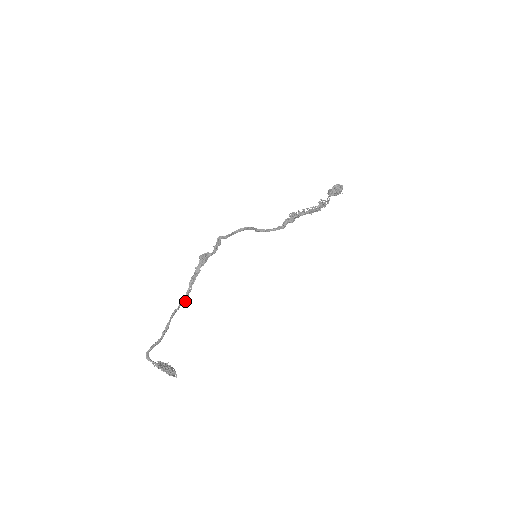
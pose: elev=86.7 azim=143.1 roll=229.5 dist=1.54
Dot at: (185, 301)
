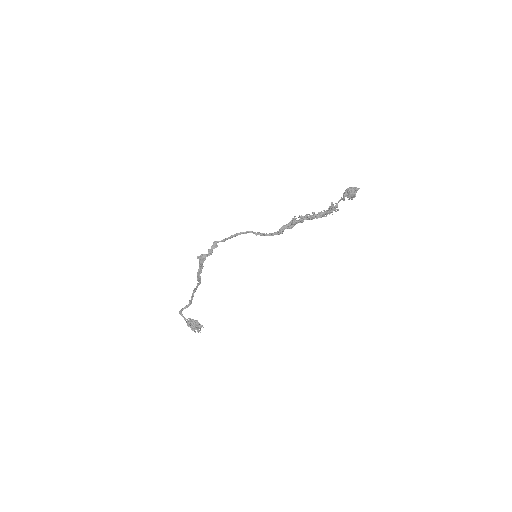
Dot at: (200, 283)
